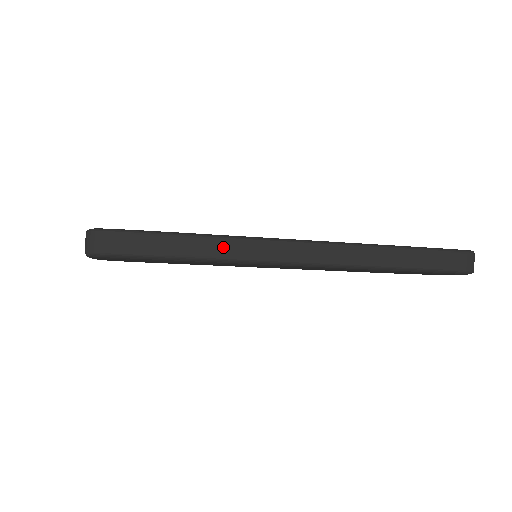
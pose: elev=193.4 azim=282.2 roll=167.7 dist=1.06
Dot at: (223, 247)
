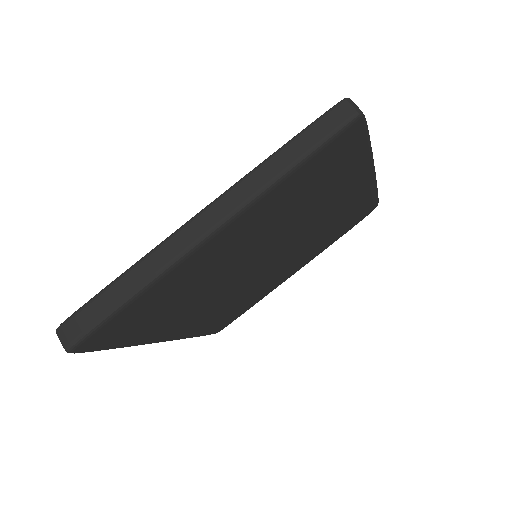
Dot at: occluded
